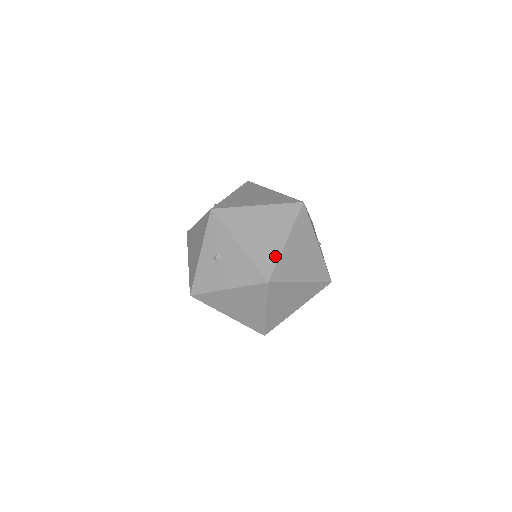
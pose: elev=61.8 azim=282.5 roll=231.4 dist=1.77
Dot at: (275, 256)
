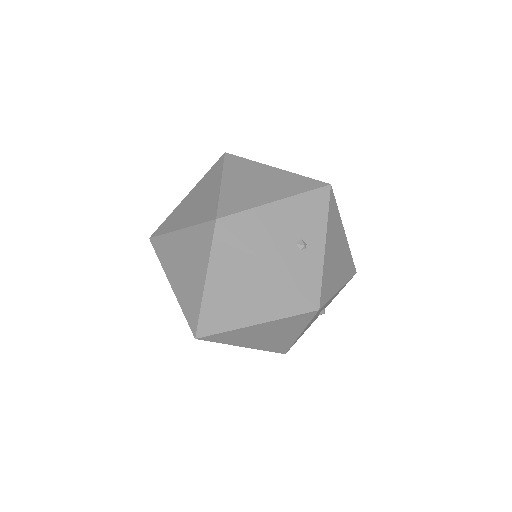
Dot at: (197, 304)
